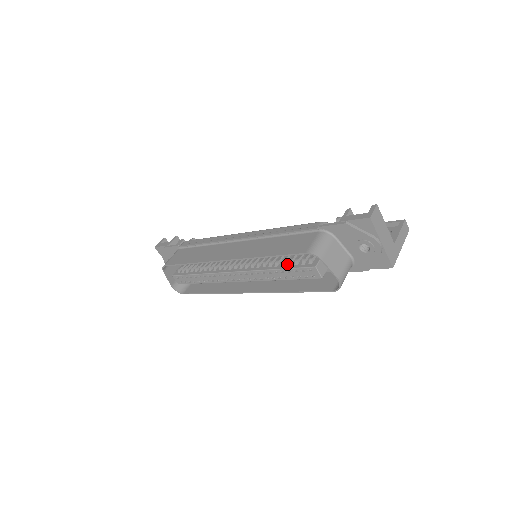
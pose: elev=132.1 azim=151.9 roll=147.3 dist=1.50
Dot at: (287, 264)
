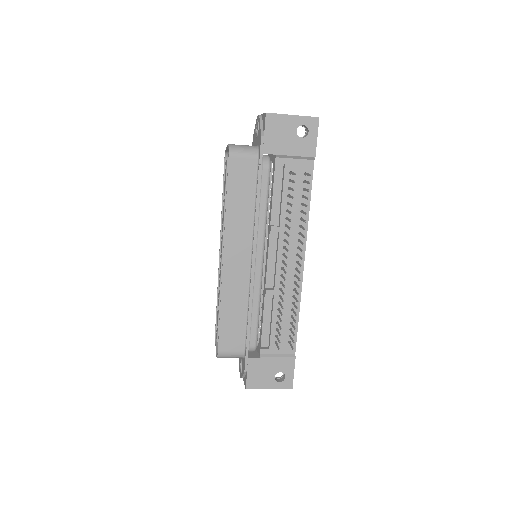
Dot at: occluded
